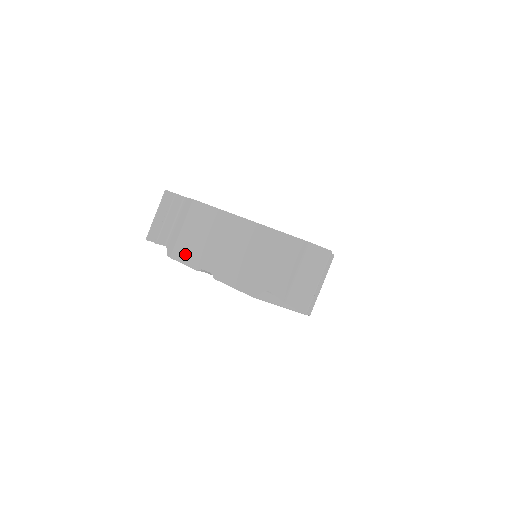
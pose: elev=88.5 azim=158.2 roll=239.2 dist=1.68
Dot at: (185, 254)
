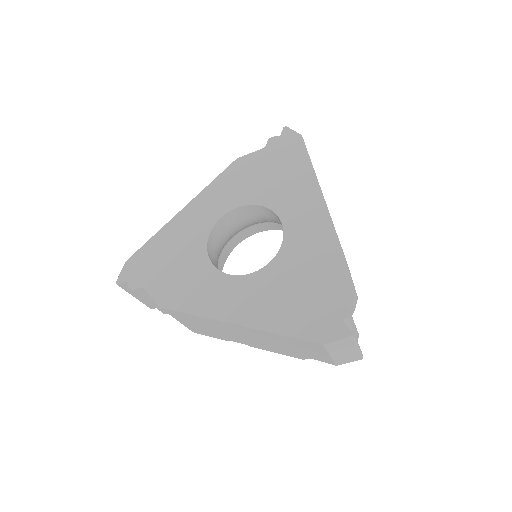
Dot at: (204, 333)
